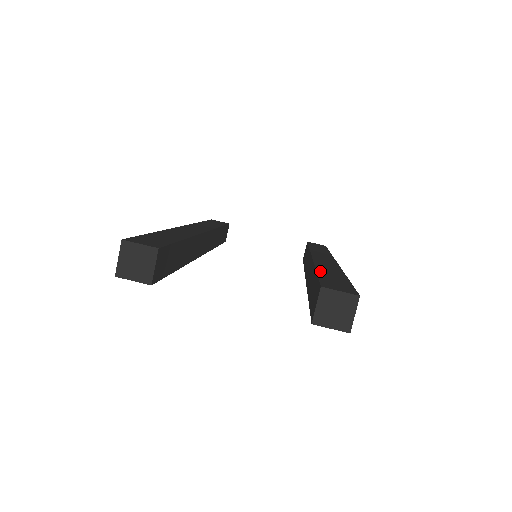
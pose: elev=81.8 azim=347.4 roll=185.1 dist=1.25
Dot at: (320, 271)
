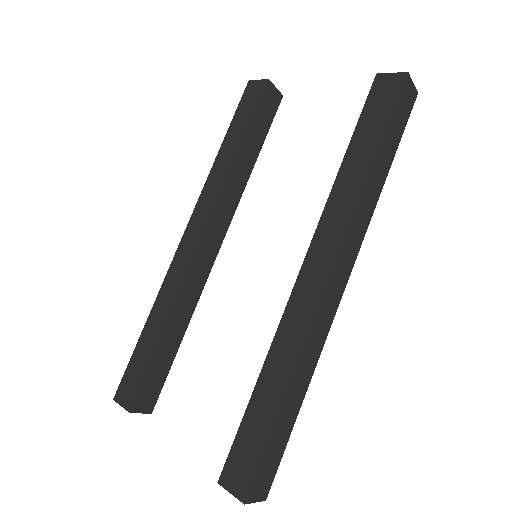
Dot at: (257, 391)
